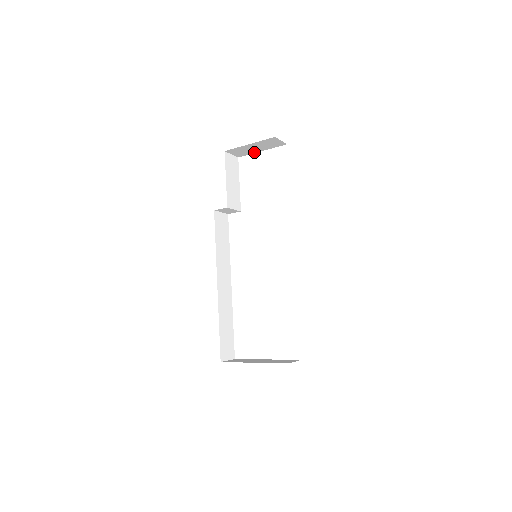
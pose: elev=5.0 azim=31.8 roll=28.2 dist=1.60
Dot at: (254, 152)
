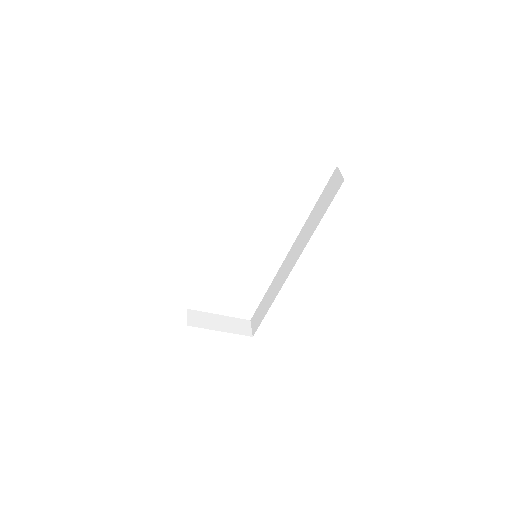
Dot at: occluded
